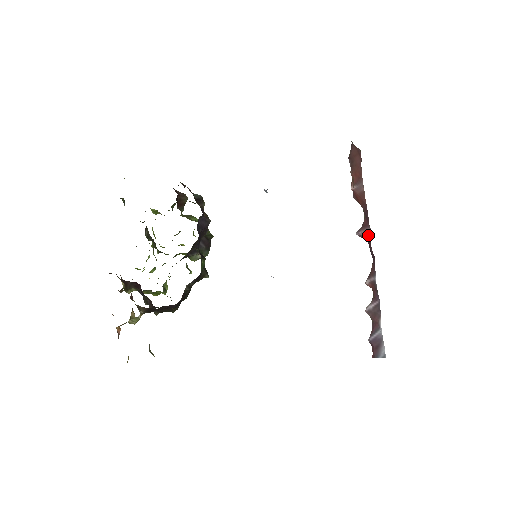
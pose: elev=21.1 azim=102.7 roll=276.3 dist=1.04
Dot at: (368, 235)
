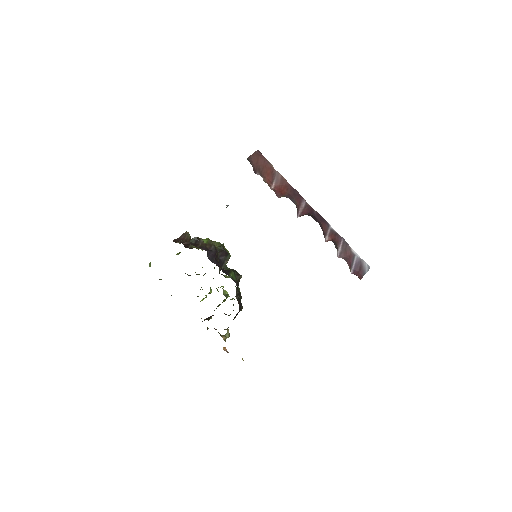
Dot at: (306, 205)
